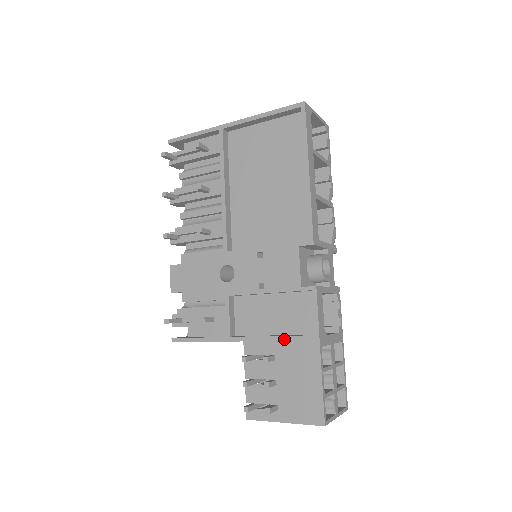
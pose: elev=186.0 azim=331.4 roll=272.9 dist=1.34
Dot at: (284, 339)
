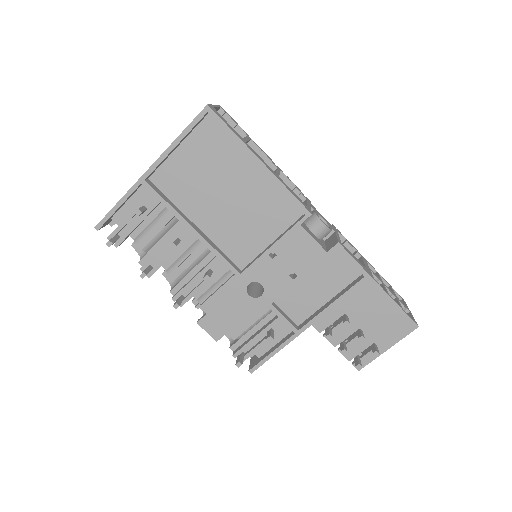
Dot at: (343, 298)
